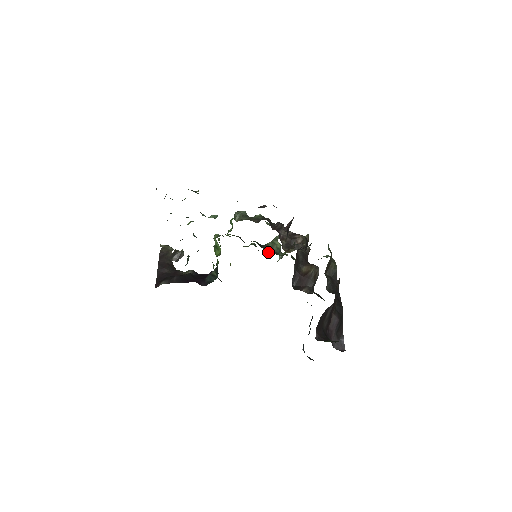
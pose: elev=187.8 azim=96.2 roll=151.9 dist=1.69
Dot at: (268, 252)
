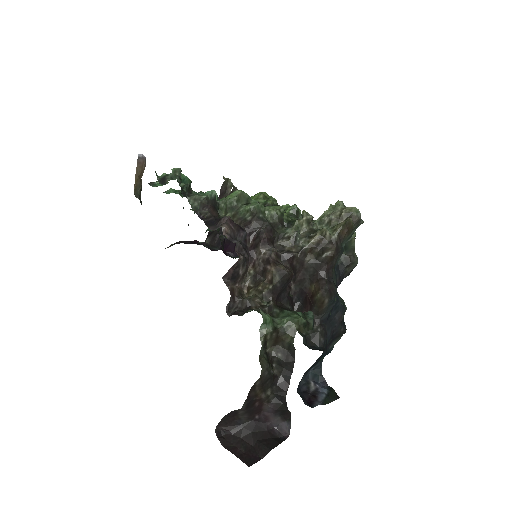
Dot at: occluded
